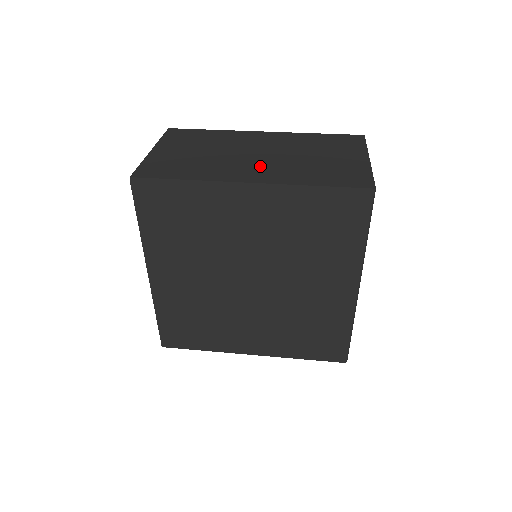
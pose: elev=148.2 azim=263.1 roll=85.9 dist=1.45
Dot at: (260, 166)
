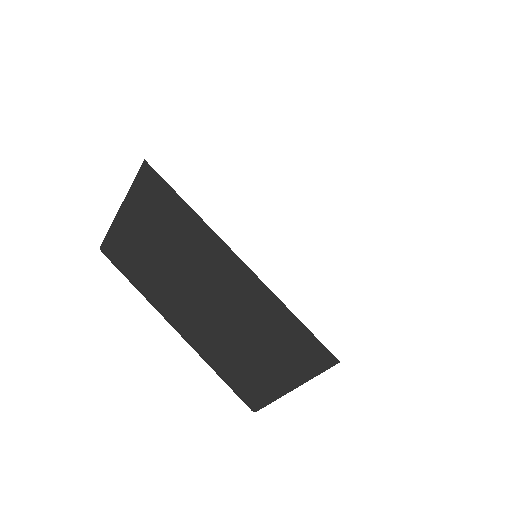
Dot at: (196, 317)
